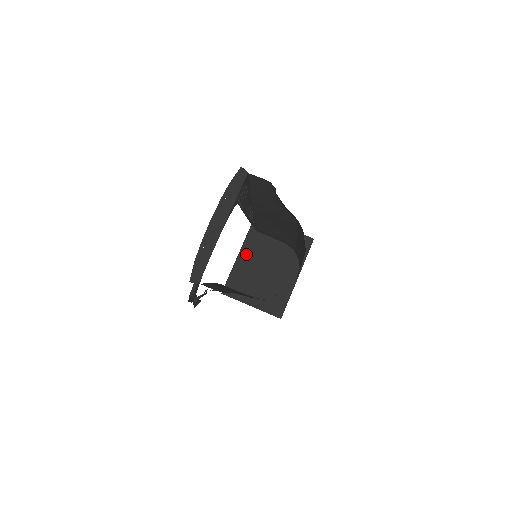
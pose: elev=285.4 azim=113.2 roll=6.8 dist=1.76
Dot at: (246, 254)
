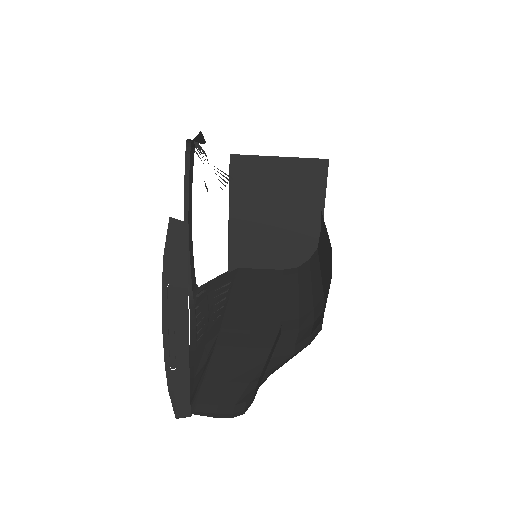
Dot at: (239, 215)
